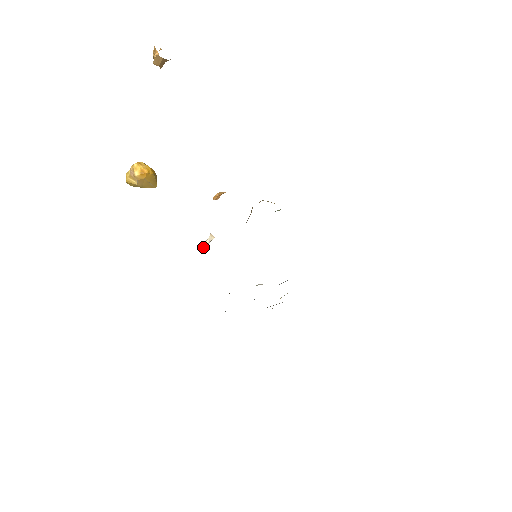
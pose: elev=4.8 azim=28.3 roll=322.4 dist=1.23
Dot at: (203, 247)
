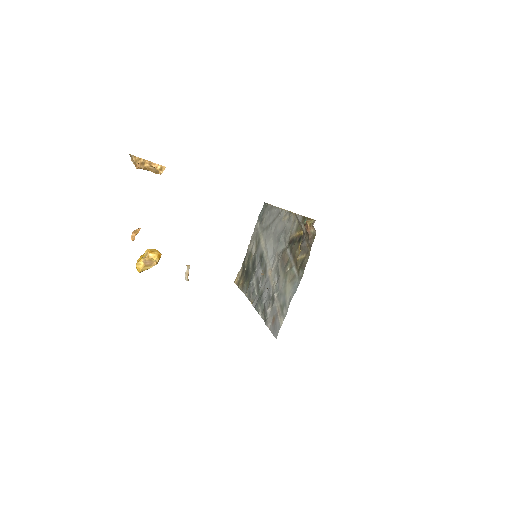
Dot at: (187, 278)
